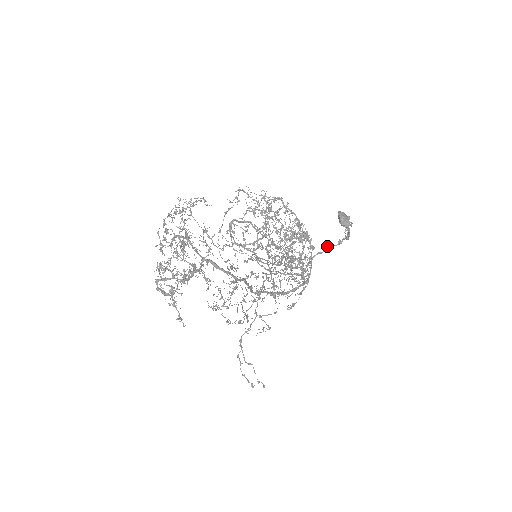
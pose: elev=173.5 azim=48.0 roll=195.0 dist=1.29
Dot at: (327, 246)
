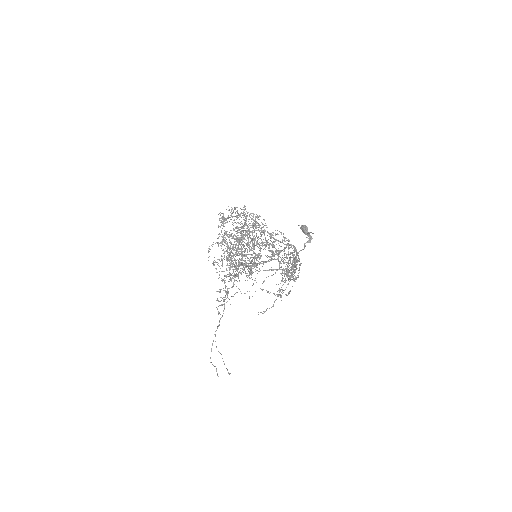
Dot at: (305, 246)
